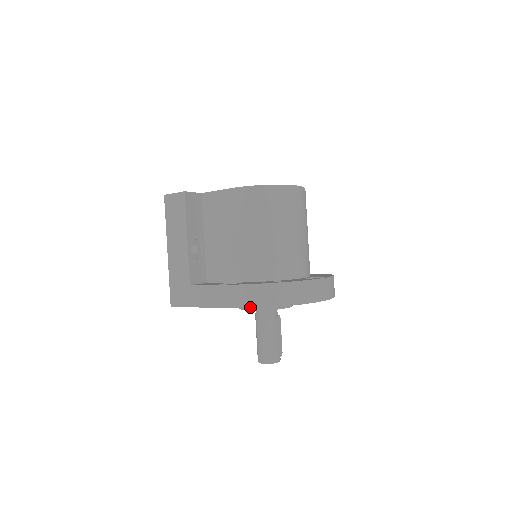
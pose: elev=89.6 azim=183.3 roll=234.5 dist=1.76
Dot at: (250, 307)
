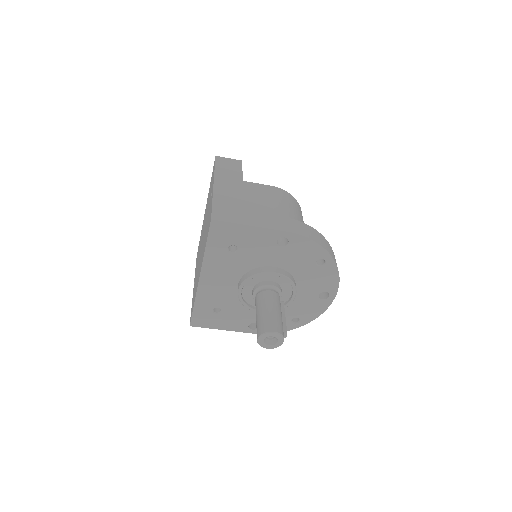
Dot at: (314, 240)
